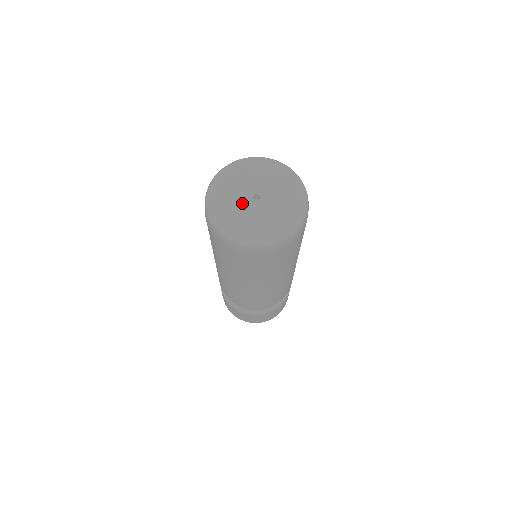
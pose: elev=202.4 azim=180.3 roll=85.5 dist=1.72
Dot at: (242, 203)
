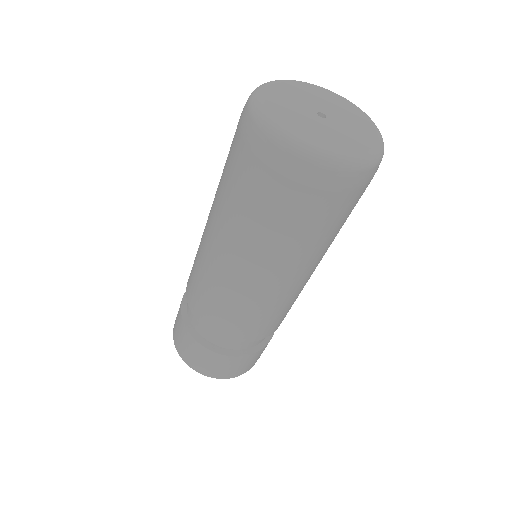
Dot at: (302, 113)
